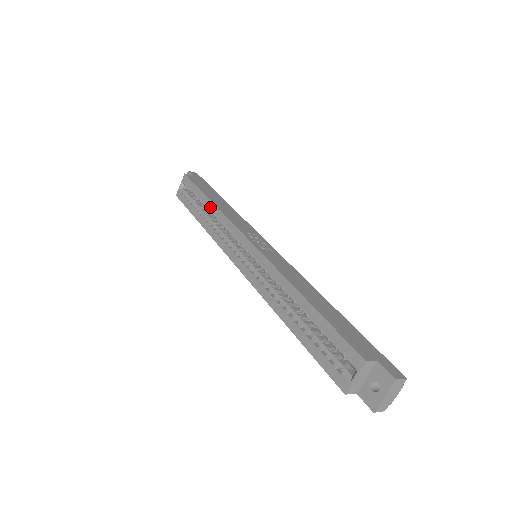
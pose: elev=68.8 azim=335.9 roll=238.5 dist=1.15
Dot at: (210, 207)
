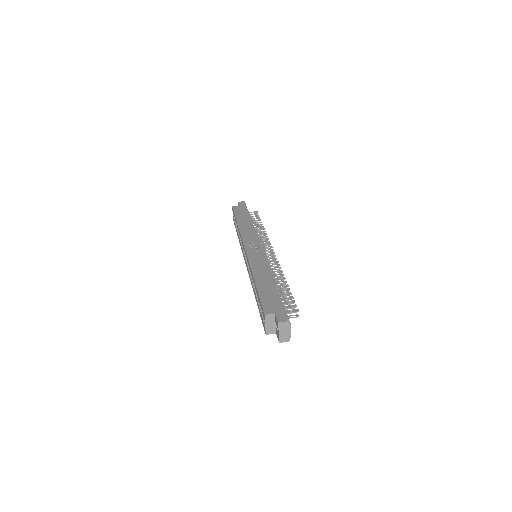
Dot at: occluded
